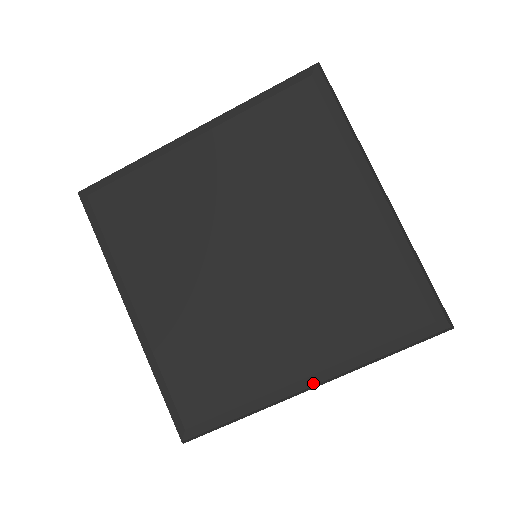
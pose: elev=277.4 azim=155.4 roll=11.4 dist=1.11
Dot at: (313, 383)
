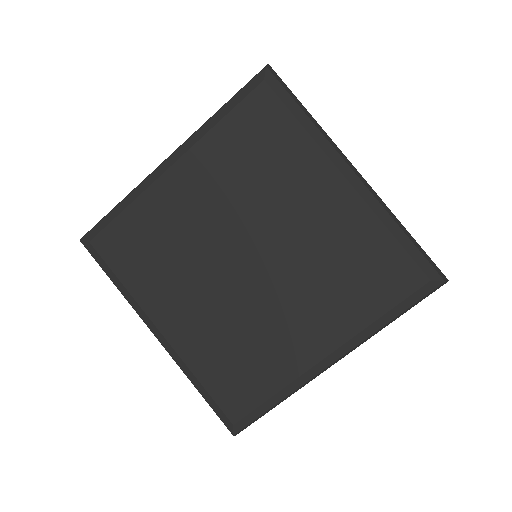
Dot at: (335, 359)
